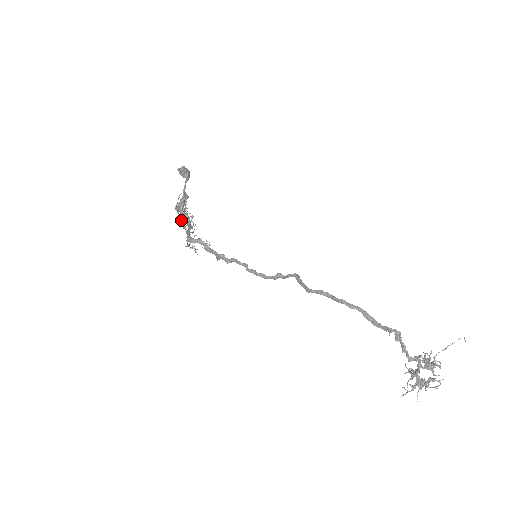
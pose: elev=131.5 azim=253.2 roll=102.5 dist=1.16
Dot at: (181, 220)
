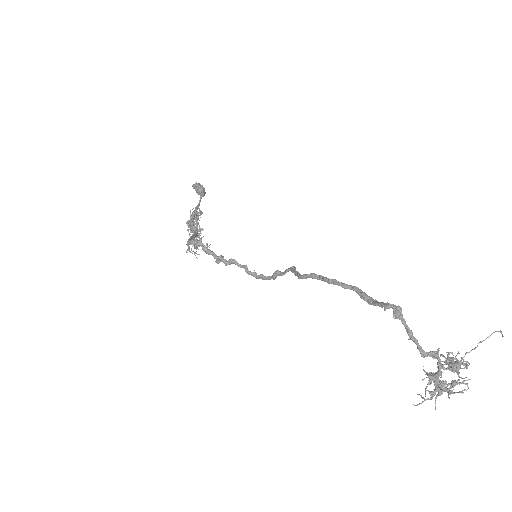
Dot at: (190, 232)
